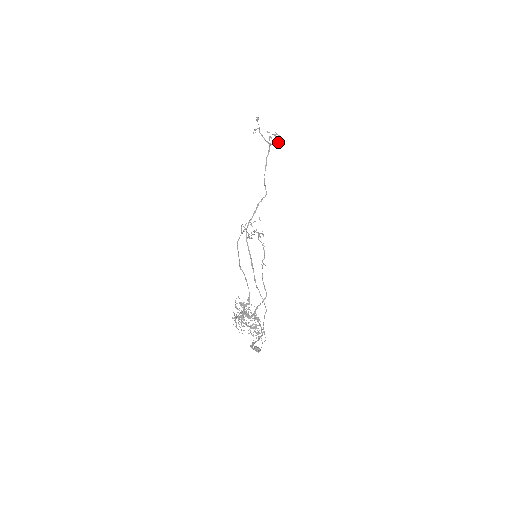
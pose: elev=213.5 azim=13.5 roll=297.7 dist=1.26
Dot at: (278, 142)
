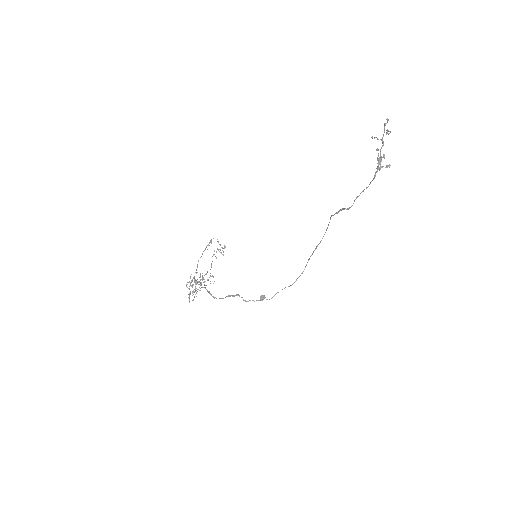
Dot at: (379, 169)
